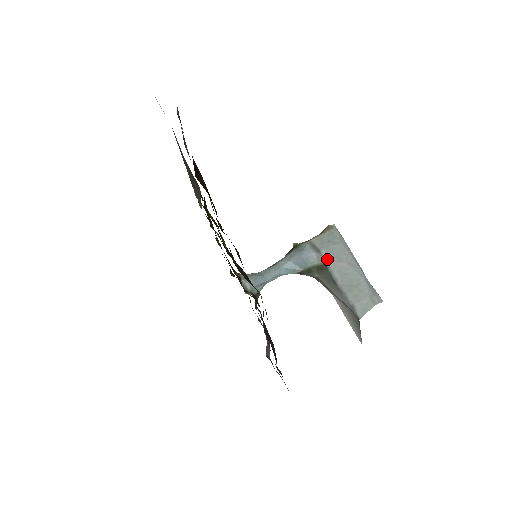
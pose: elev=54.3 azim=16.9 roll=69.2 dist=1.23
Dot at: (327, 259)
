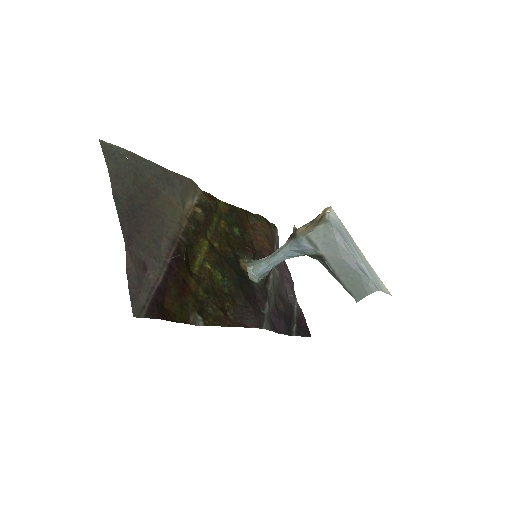
Dot at: (324, 253)
